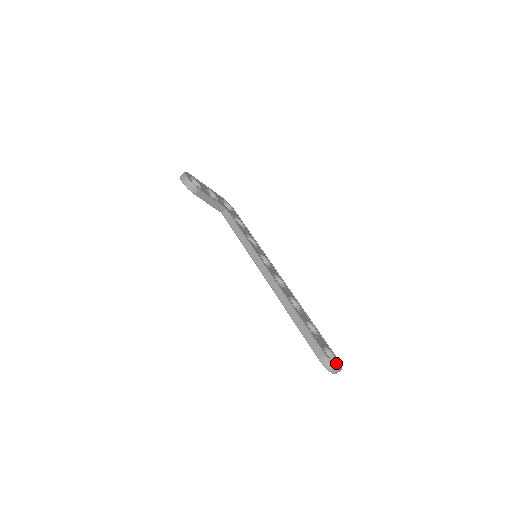
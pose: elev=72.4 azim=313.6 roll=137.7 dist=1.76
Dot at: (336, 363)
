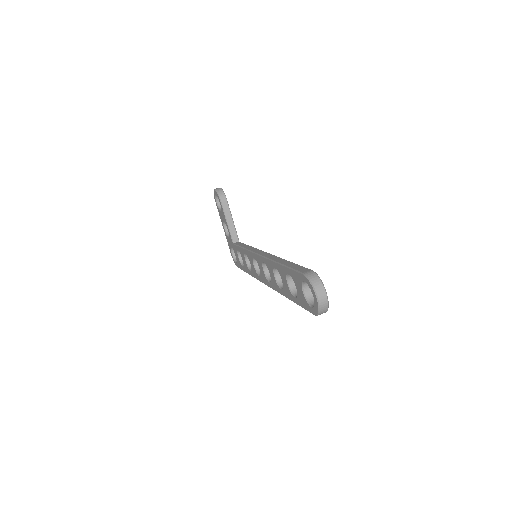
Dot at: occluded
